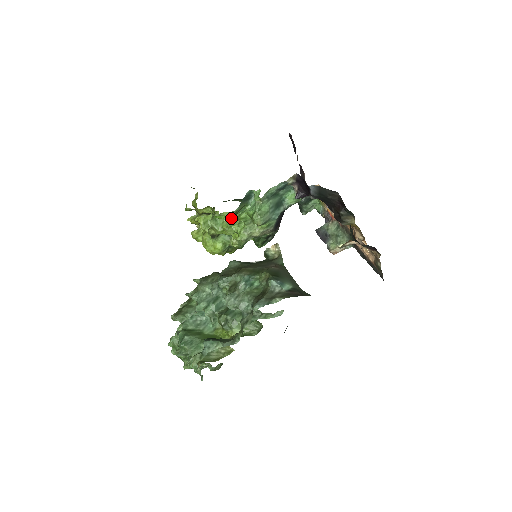
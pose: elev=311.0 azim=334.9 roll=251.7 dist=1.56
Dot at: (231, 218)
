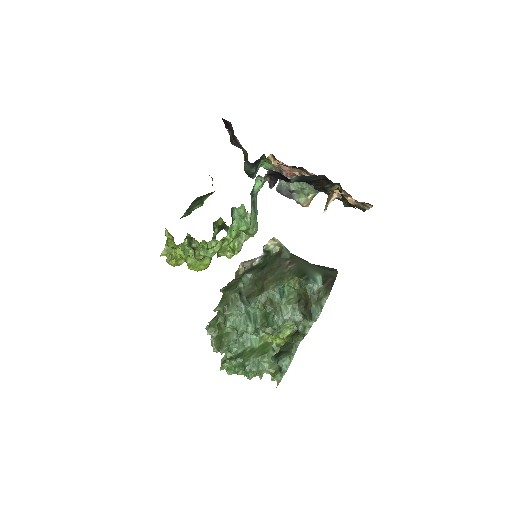
Dot at: (220, 240)
